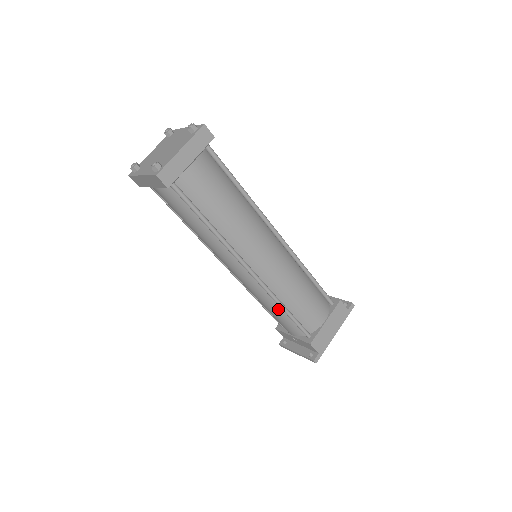
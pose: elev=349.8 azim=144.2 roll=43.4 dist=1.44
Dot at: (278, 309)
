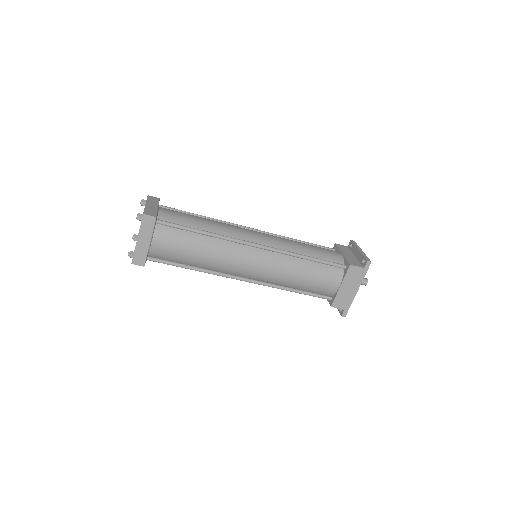
Dot at: occluded
